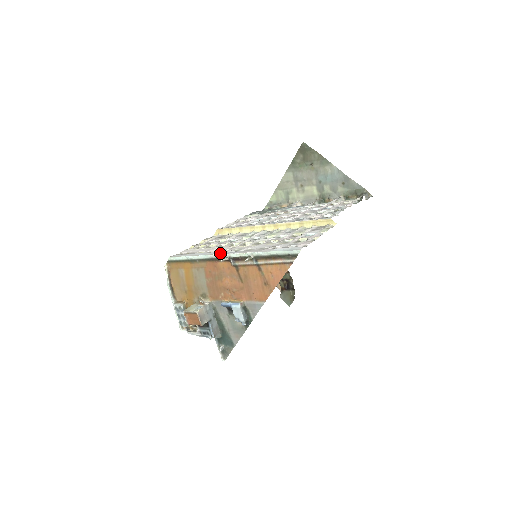
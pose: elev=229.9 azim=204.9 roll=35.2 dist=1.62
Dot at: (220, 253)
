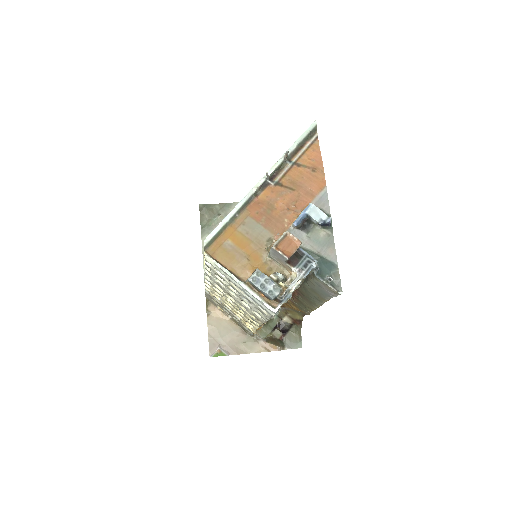
Dot at: (253, 188)
